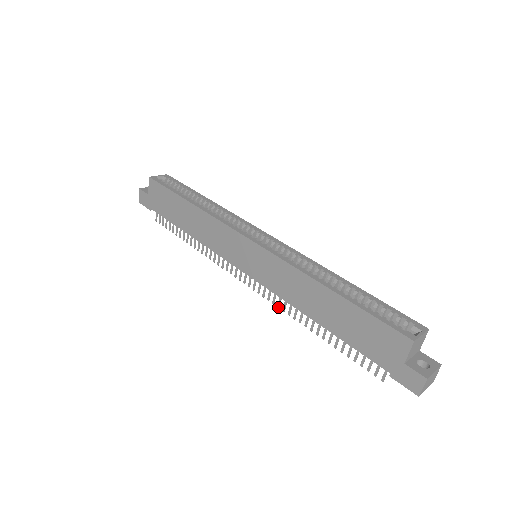
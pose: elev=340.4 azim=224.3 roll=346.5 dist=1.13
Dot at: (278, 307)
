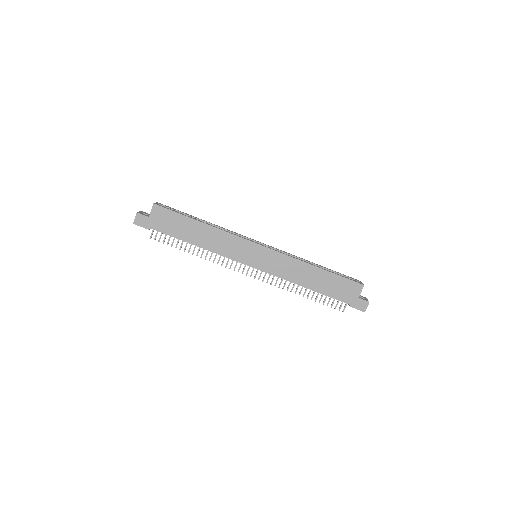
Dot at: occluded
